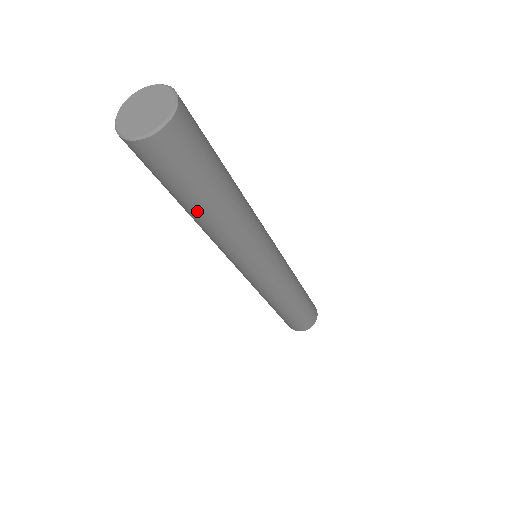
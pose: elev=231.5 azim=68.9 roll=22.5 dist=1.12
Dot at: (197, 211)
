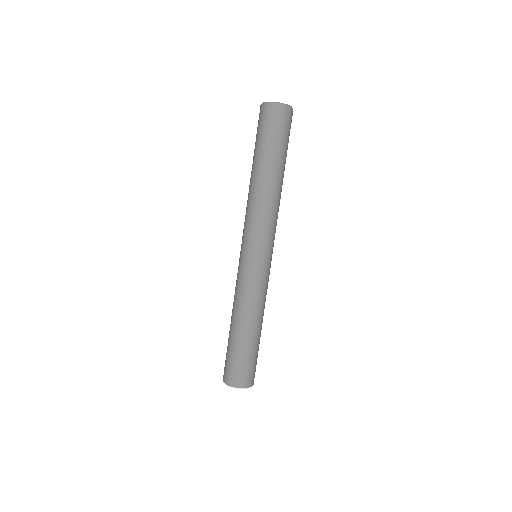
Dot at: (263, 165)
